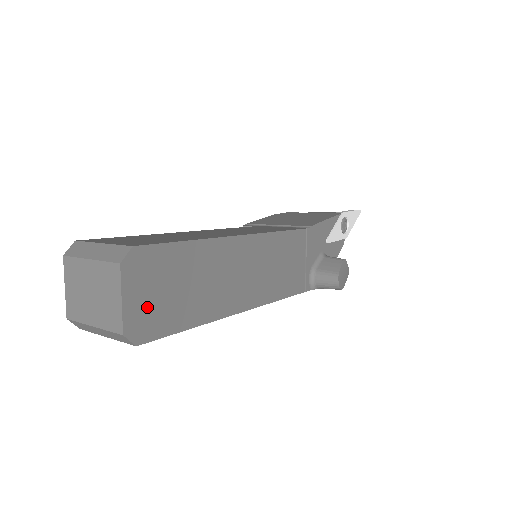
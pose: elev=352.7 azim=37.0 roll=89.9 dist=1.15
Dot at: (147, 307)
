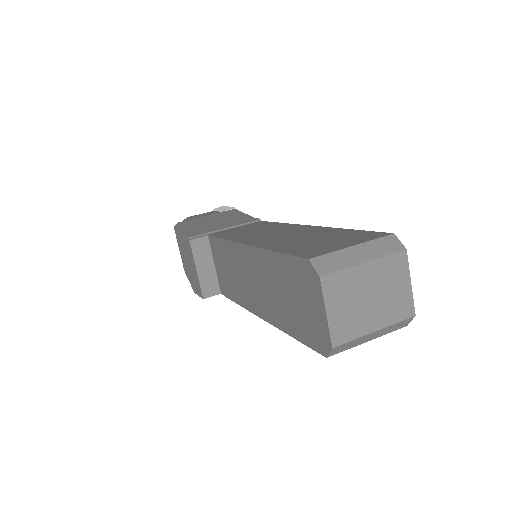
Dot at: occluded
